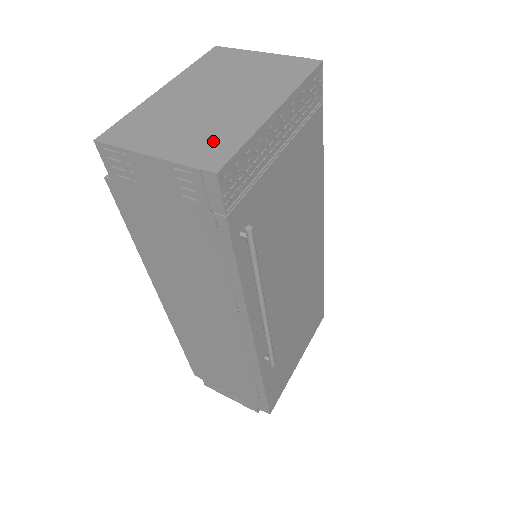
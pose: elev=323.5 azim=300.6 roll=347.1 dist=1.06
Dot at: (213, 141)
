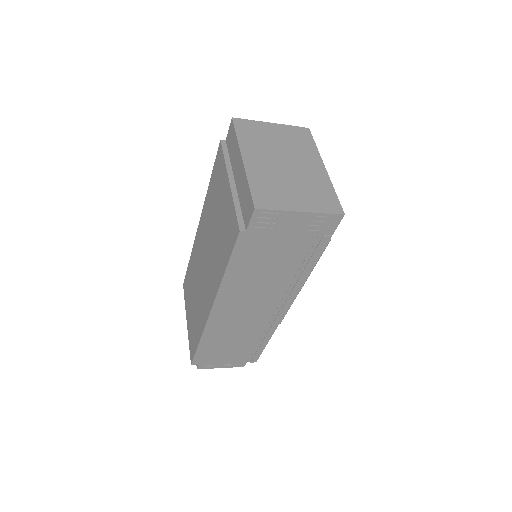
Dot at: (320, 195)
